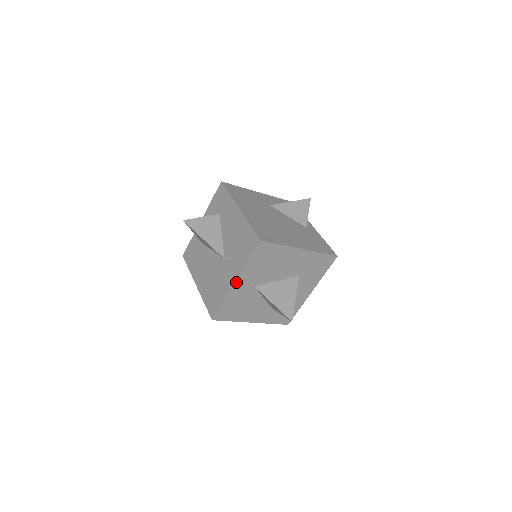
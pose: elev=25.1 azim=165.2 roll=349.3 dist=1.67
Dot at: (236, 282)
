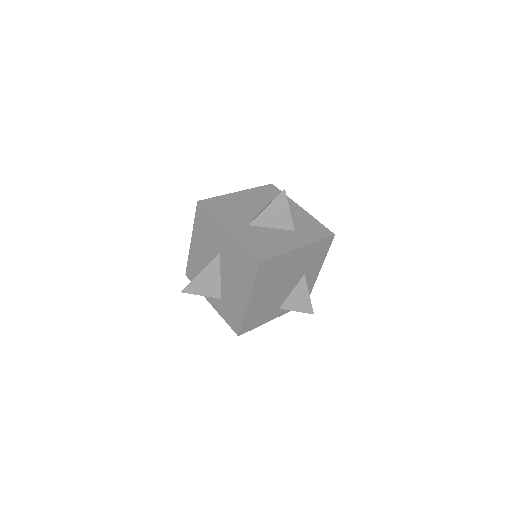
Dot at: (227, 230)
